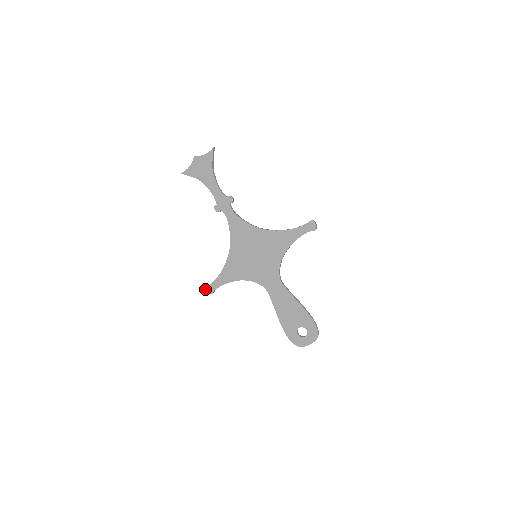
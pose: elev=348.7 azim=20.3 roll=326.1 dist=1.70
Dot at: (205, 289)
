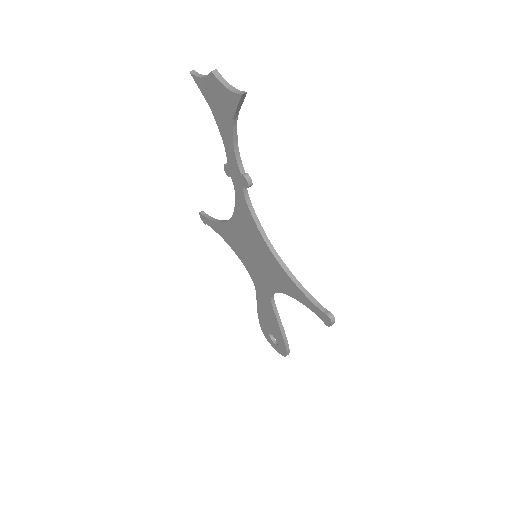
Dot at: (199, 213)
